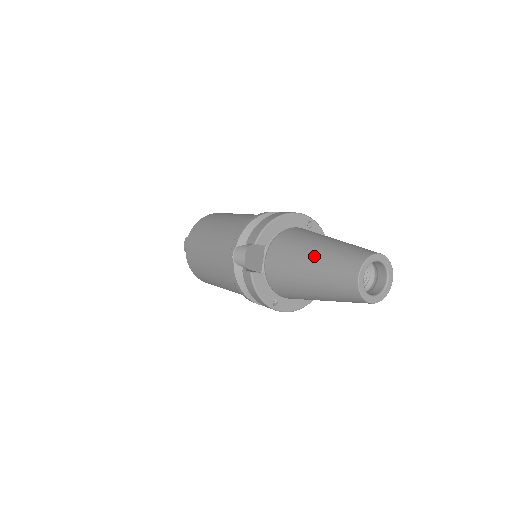
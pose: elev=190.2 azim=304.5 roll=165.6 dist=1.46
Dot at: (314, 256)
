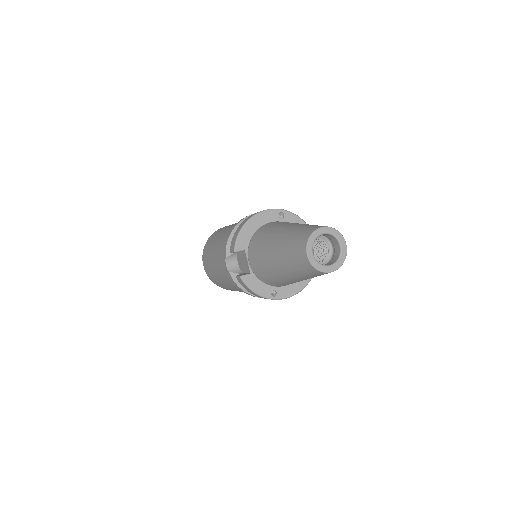
Dot at: (276, 247)
